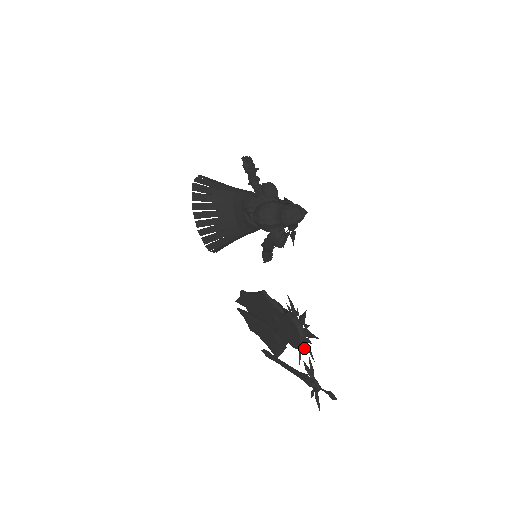
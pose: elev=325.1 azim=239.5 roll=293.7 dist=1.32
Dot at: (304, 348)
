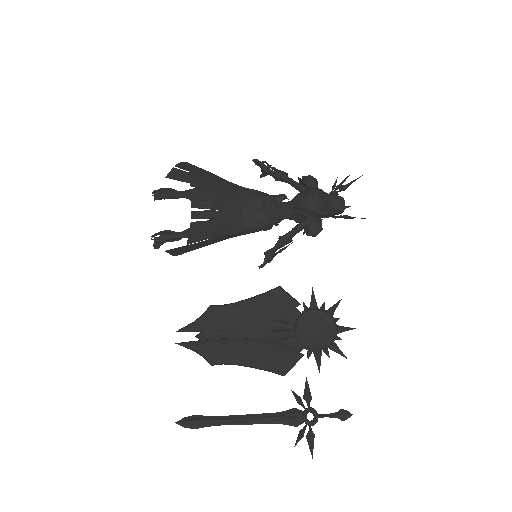
Dot at: occluded
